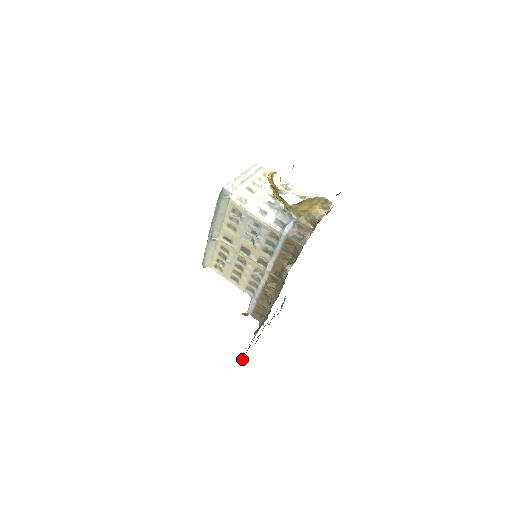
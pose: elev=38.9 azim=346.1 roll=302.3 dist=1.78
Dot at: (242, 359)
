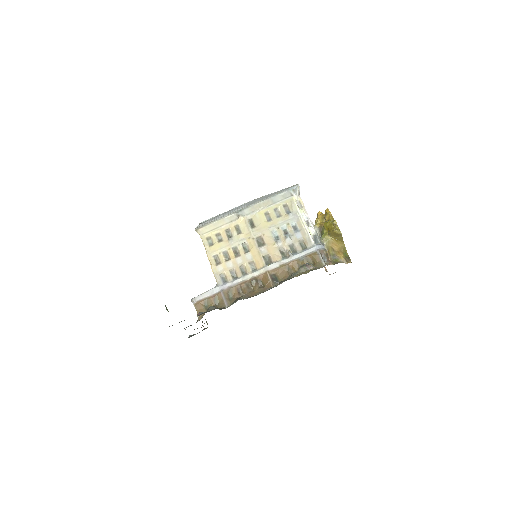
Dot at: occluded
